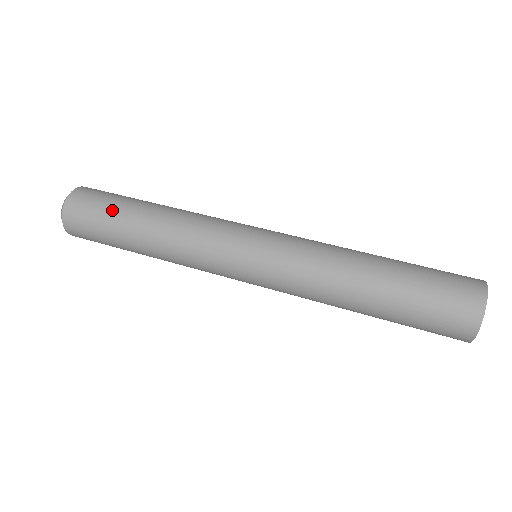
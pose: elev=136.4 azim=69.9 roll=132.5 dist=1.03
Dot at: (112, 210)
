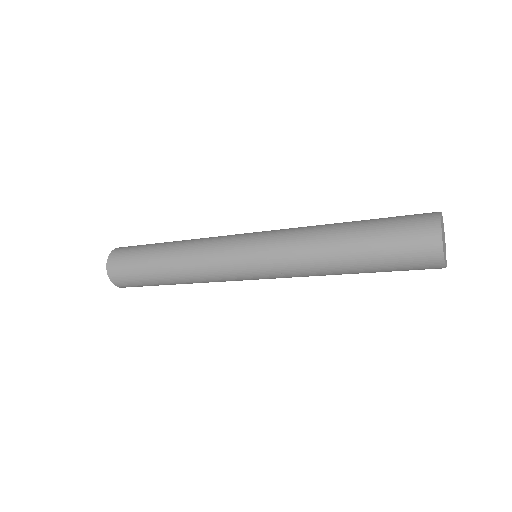
Dot at: (148, 245)
